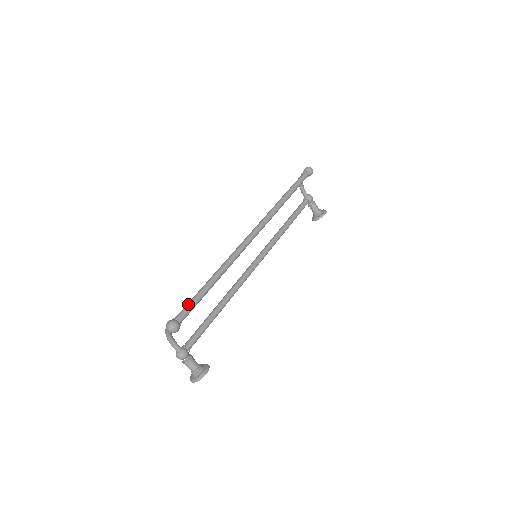
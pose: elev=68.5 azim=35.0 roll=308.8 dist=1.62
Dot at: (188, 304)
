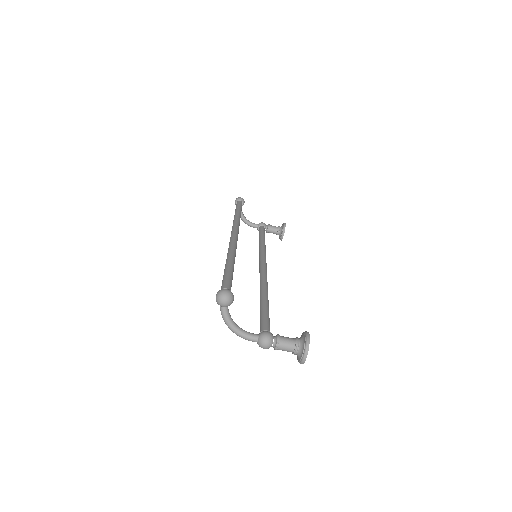
Dot at: (222, 280)
